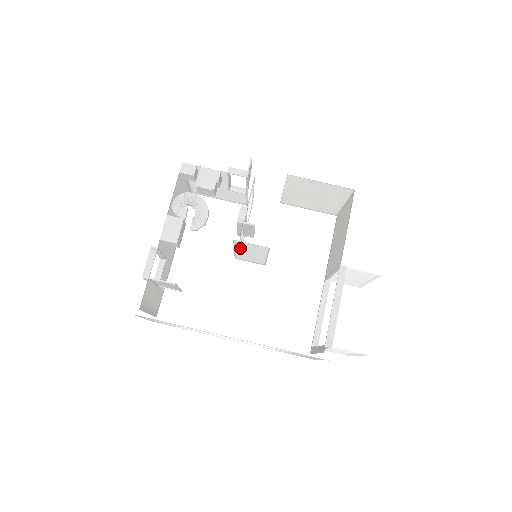
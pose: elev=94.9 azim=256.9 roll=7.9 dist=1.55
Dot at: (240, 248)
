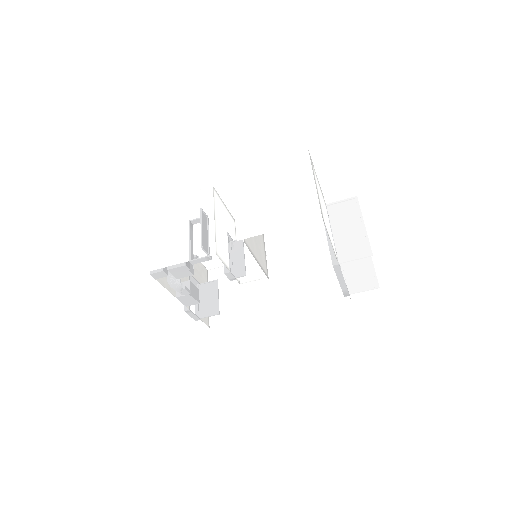
Dot at: occluded
